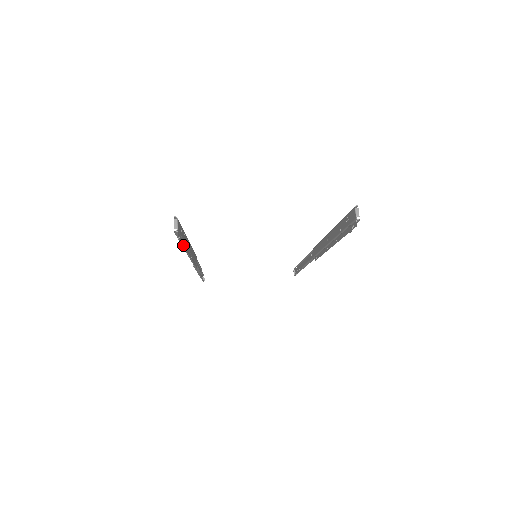
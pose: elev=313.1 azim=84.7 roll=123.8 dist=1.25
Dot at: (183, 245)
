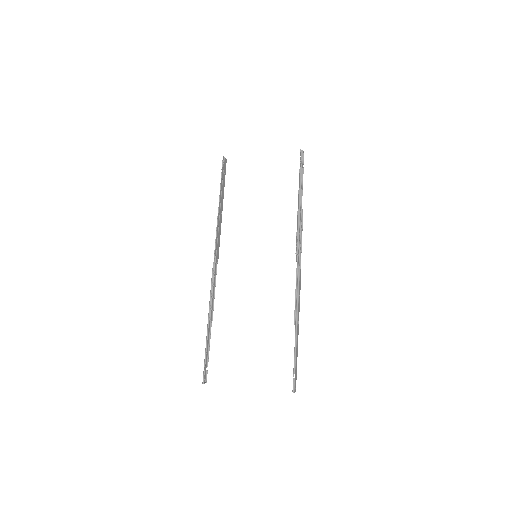
Dot at: (222, 175)
